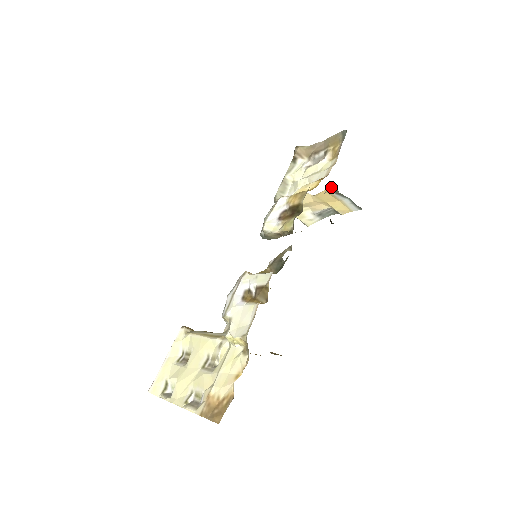
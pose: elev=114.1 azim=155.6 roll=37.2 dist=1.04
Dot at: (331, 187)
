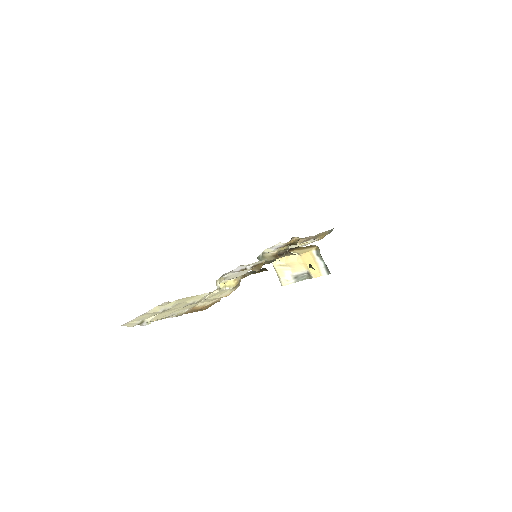
Dot at: (316, 248)
